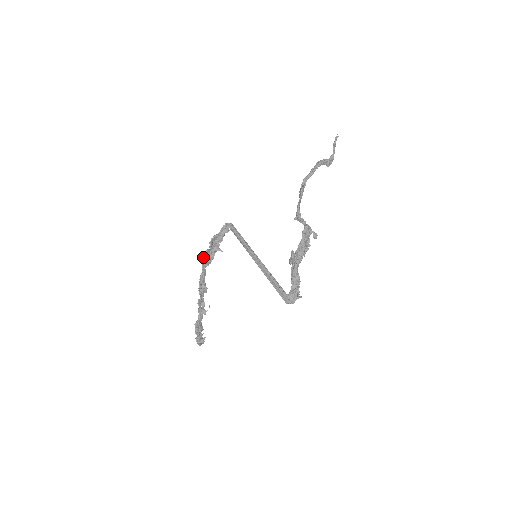
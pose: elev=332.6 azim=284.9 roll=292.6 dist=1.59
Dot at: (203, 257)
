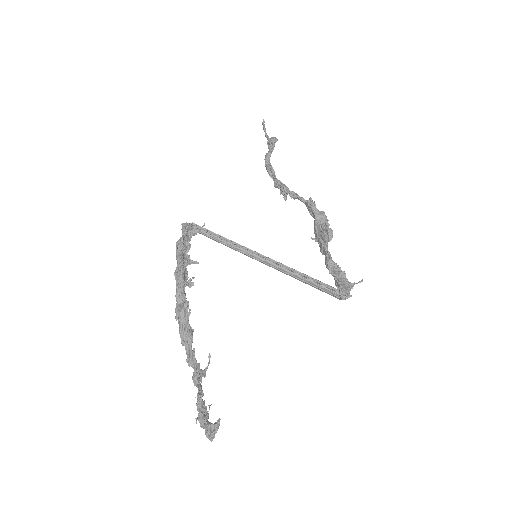
Dot at: (180, 272)
